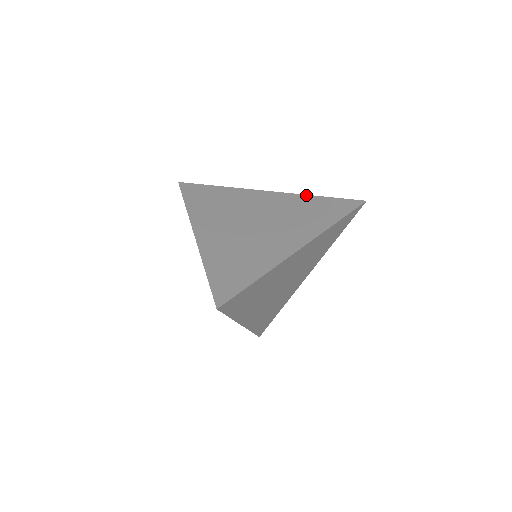
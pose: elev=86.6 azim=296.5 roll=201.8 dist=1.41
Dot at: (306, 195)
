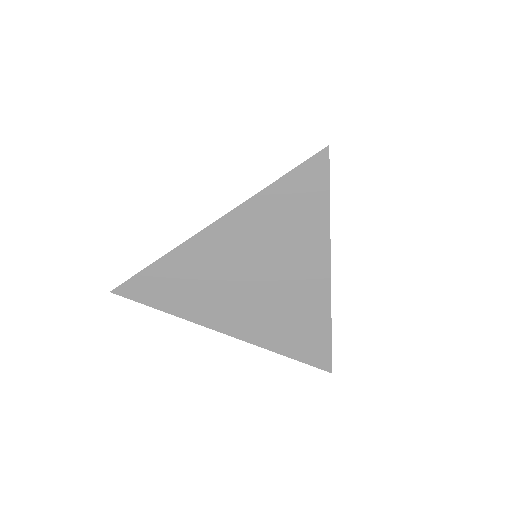
Dot at: (256, 196)
